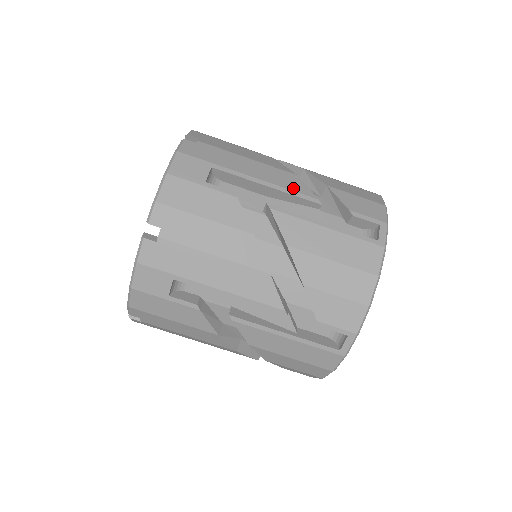
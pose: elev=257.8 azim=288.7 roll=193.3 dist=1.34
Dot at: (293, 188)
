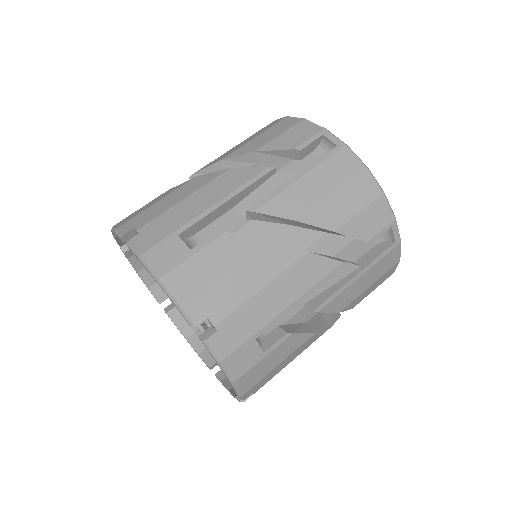
Dot at: occluded
